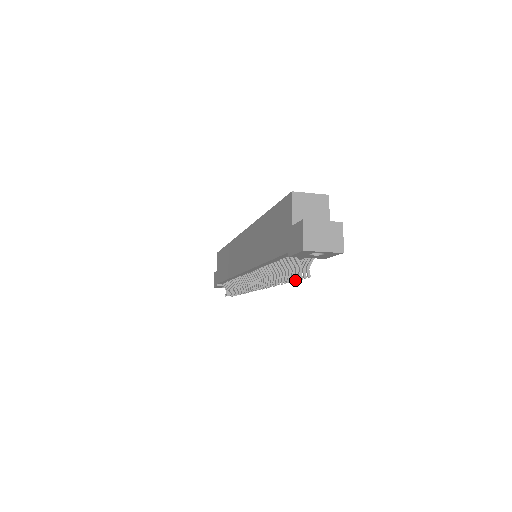
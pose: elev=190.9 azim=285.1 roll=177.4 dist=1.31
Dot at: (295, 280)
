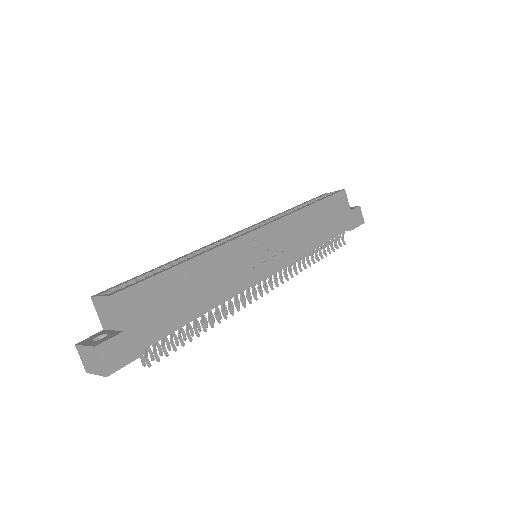
Dot at: (182, 345)
